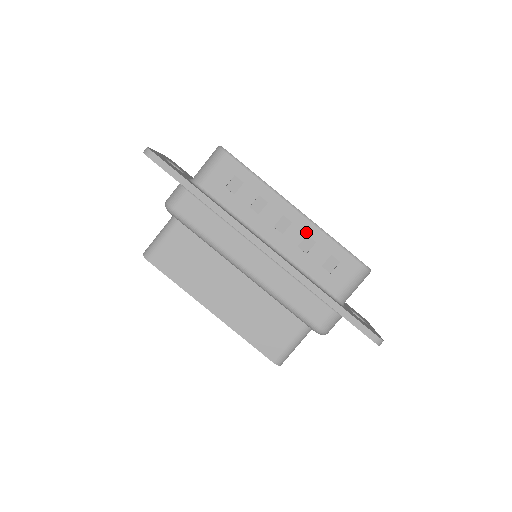
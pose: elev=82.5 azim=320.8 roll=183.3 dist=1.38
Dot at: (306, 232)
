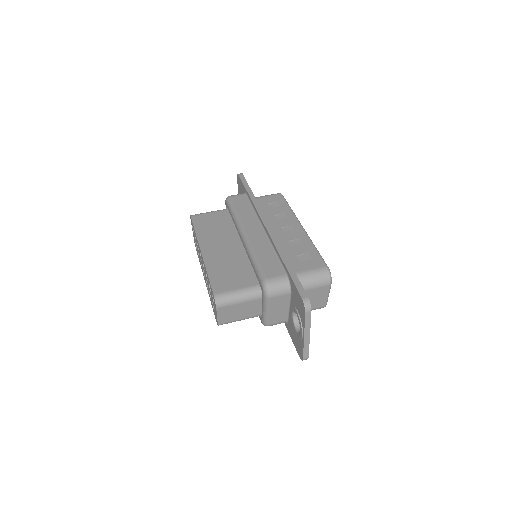
Dot at: (300, 237)
